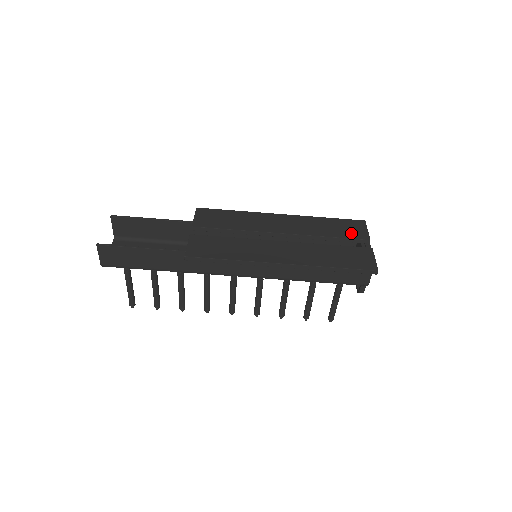
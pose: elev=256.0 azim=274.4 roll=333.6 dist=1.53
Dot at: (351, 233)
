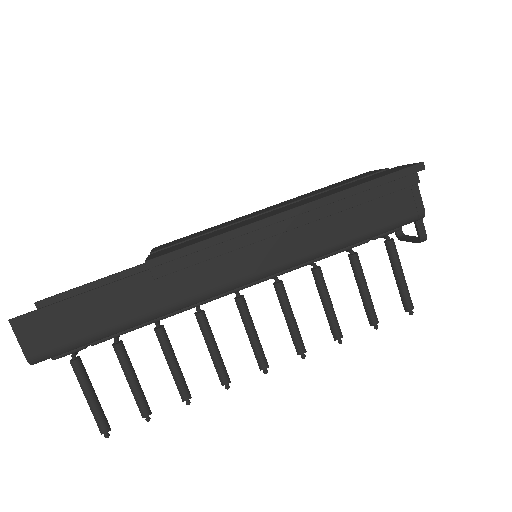
Dot at: (361, 176)
